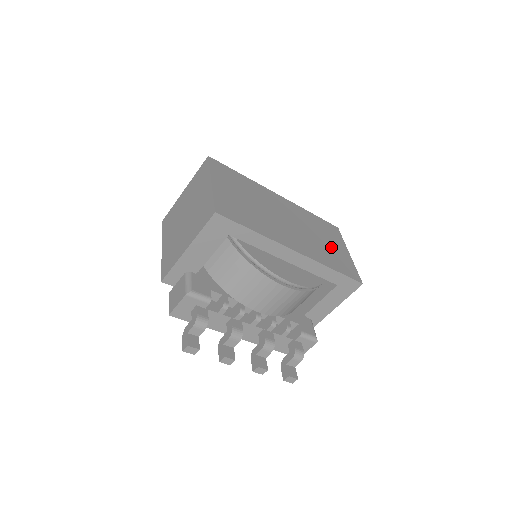
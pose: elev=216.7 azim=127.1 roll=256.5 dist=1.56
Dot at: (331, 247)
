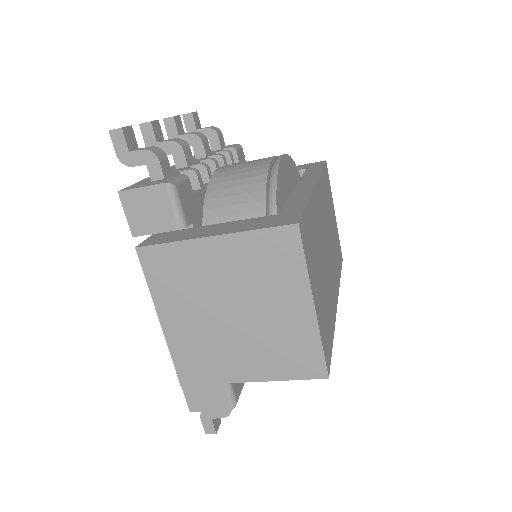
Dot at: (334, 229)
